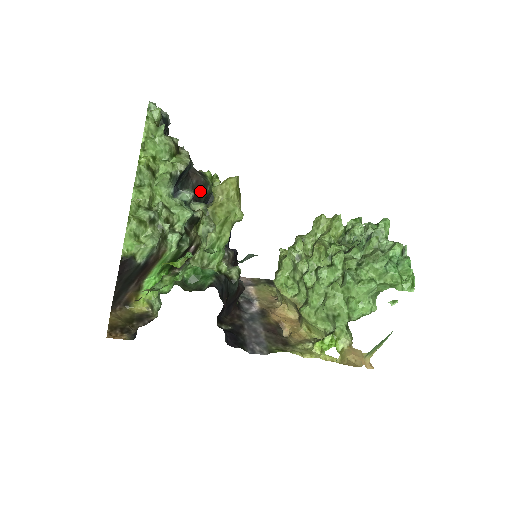
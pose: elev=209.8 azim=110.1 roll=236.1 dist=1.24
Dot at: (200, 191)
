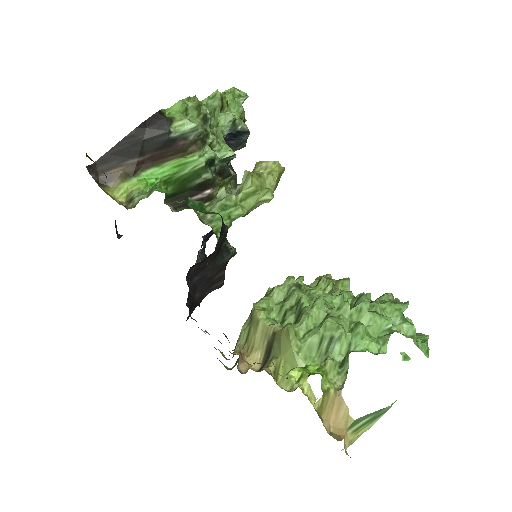
Dot at: occluded
